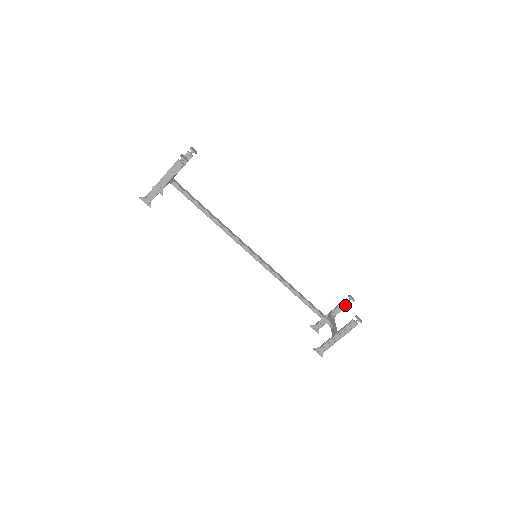
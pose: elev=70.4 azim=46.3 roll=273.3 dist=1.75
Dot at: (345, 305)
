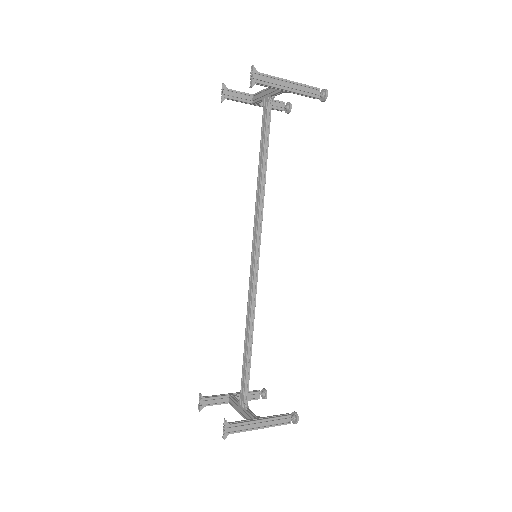
Dot at: (253, 397)
